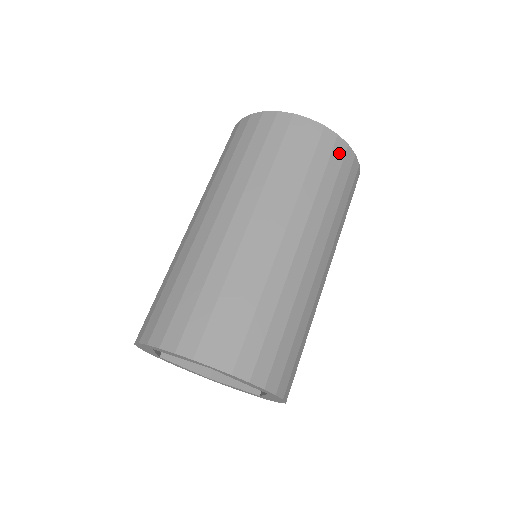
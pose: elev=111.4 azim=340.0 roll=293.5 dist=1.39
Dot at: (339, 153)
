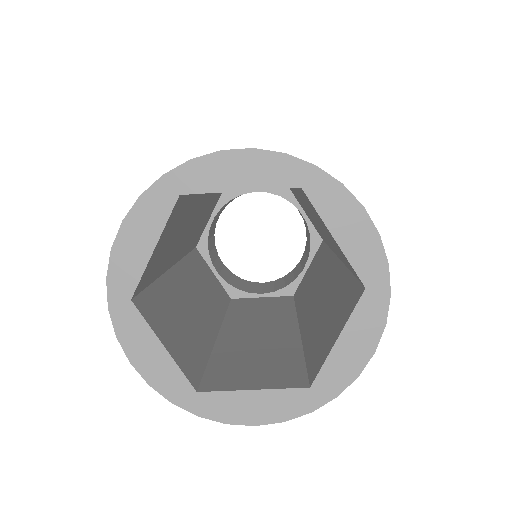
Dot at: occluded
